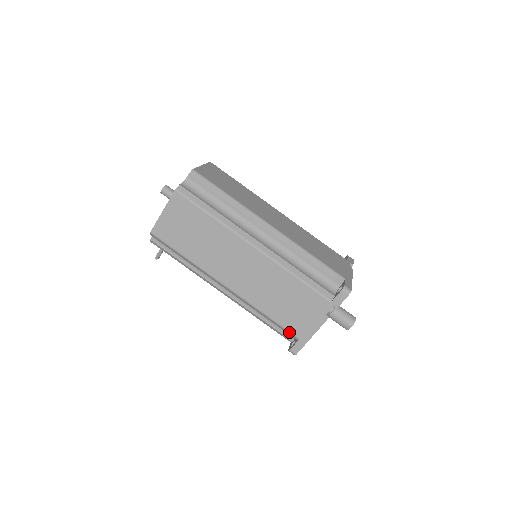
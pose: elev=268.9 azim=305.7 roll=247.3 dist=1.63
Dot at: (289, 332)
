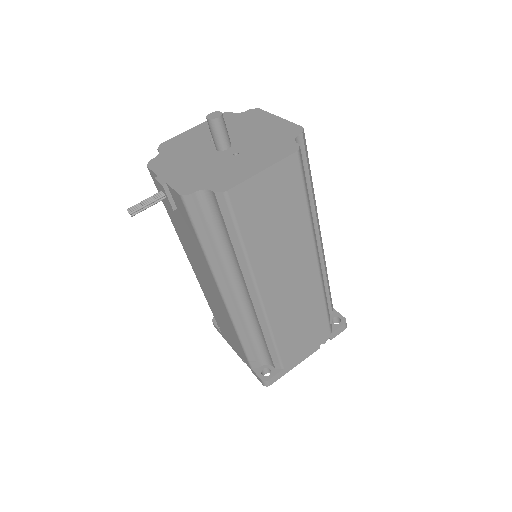
Dot at: (280, 361)
